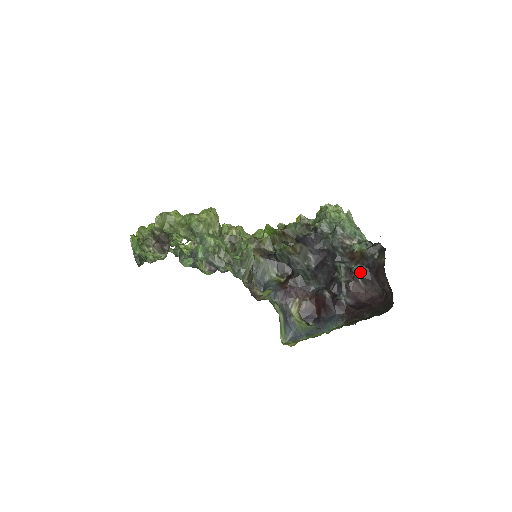
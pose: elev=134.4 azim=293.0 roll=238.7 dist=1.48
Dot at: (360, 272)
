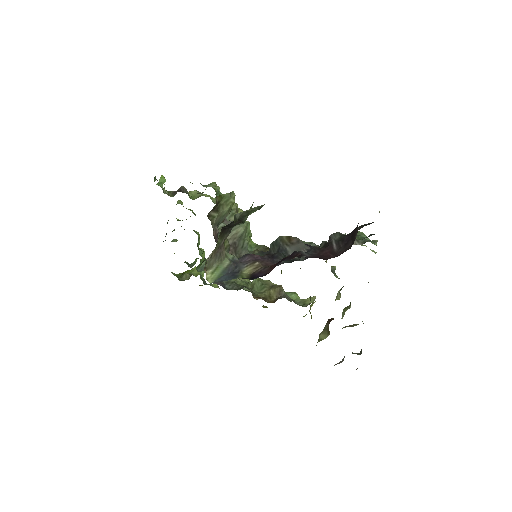
Dot at: (338, 237)
